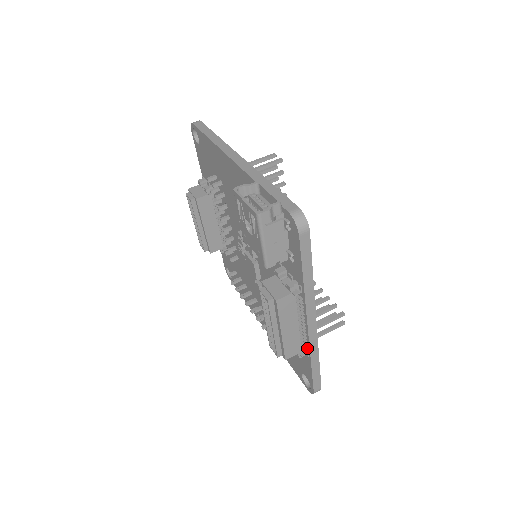
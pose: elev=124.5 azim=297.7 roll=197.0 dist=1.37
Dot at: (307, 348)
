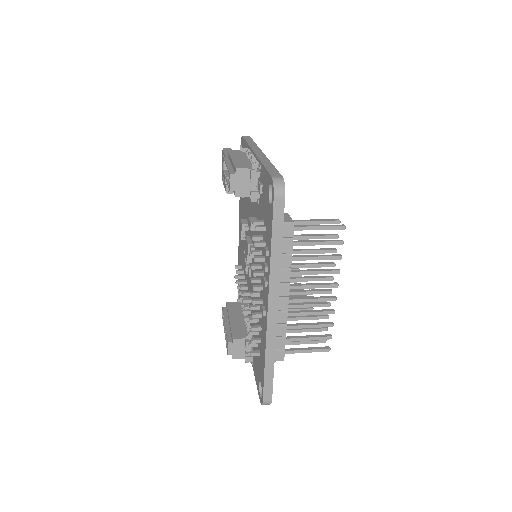
Dot at: occluded
